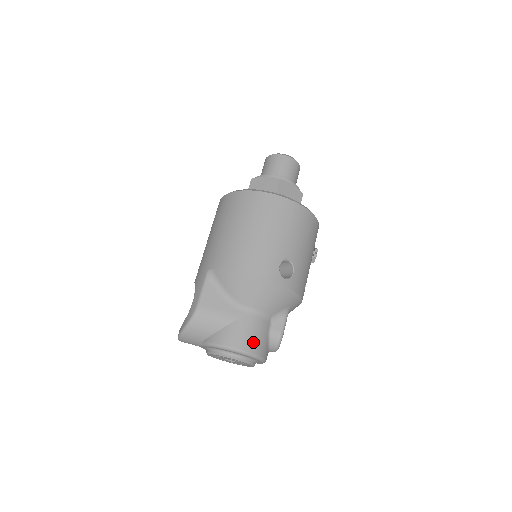
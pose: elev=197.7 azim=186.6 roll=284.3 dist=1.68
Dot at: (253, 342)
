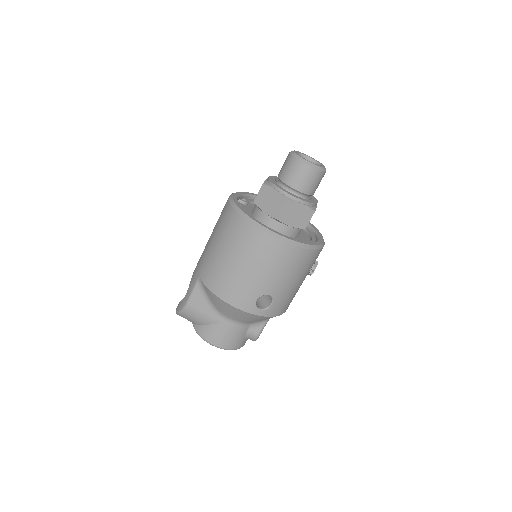
Dot at: (228, 342)
